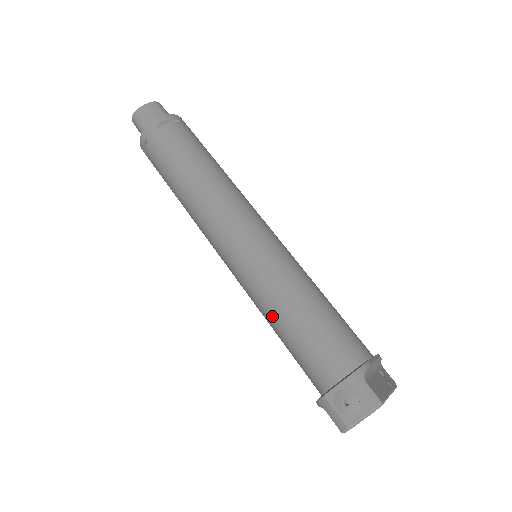
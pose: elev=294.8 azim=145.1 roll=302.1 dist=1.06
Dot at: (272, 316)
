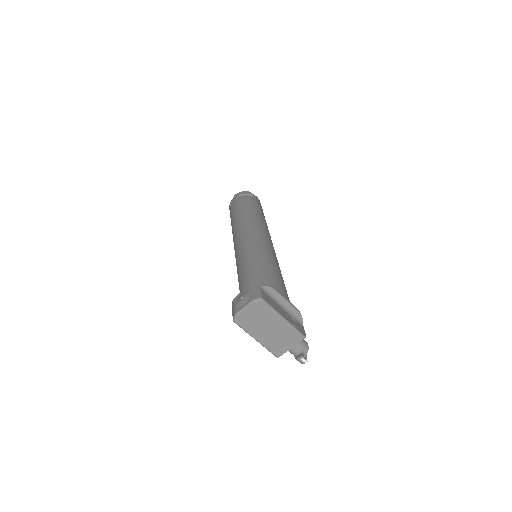
Dot at: (239, 273)
